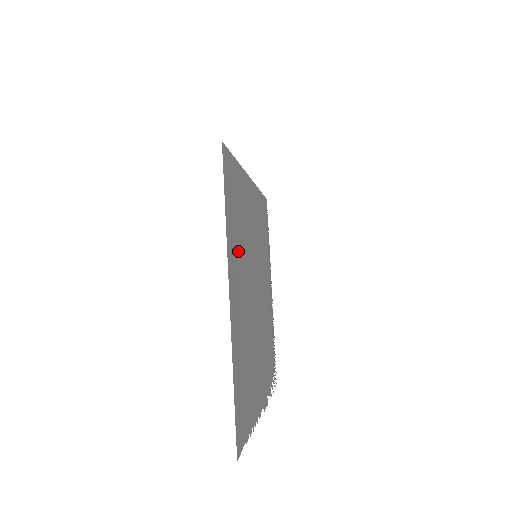
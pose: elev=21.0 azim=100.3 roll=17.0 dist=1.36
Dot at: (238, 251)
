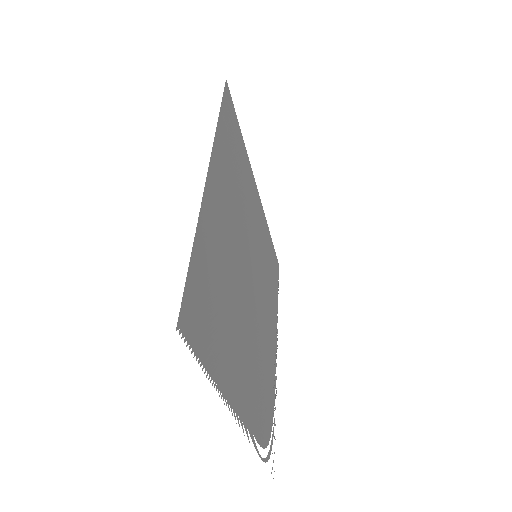
Dot at: (230, 182)
